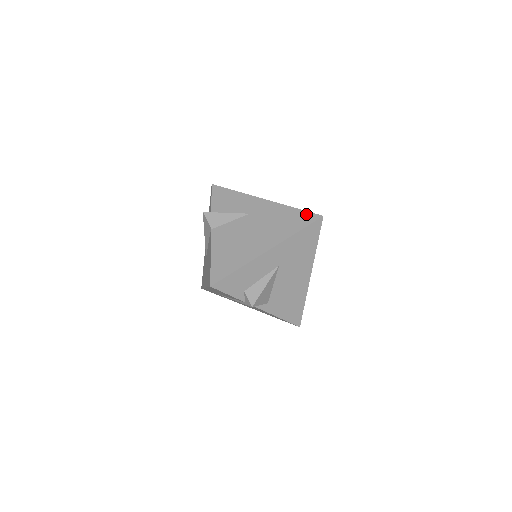
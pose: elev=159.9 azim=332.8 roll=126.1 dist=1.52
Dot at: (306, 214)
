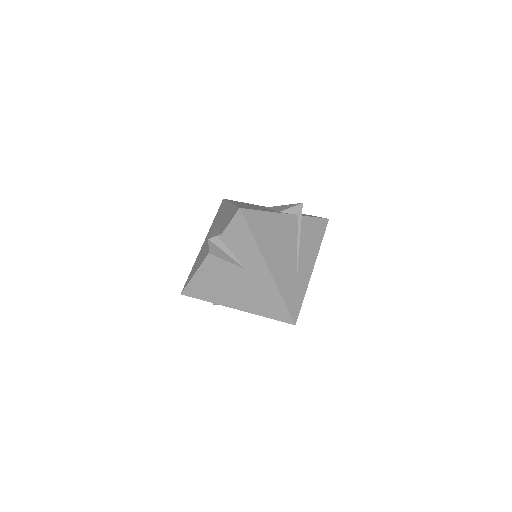
Dot at: (285, 312)
